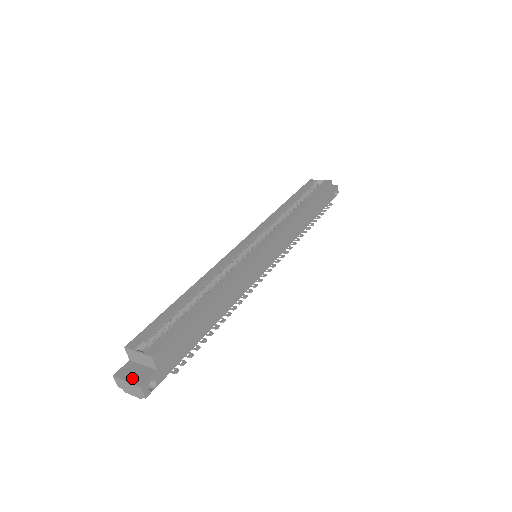
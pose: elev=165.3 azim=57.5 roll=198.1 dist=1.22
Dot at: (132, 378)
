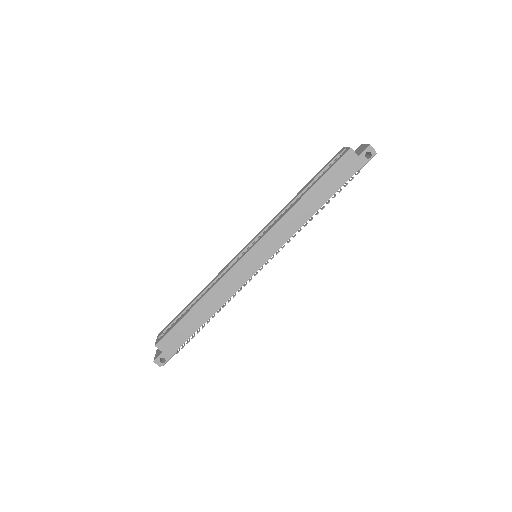
Dot at: (156, 354)
